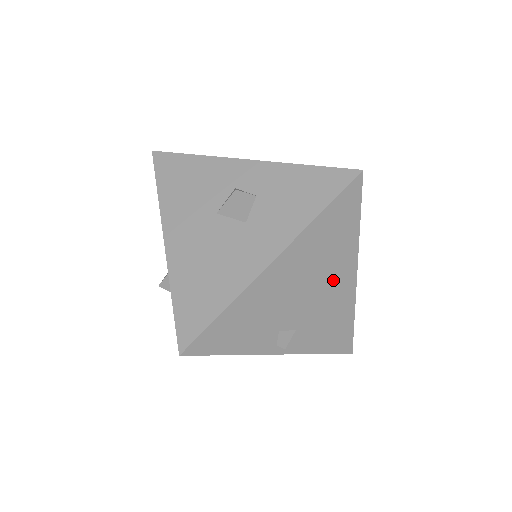
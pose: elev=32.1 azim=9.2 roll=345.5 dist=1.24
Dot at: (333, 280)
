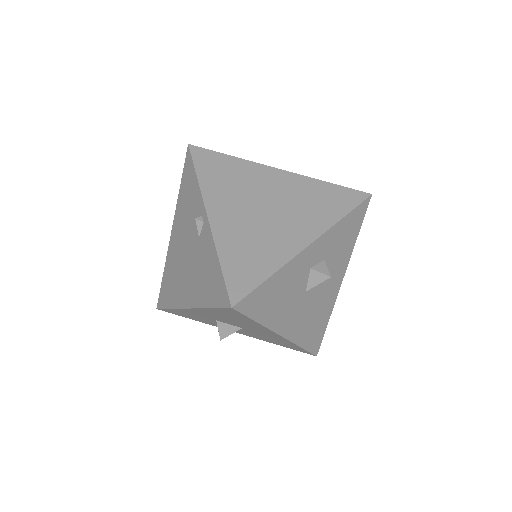
Dot at: occluded
